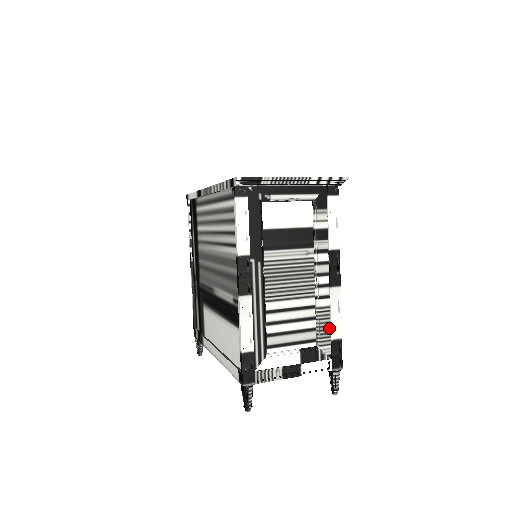
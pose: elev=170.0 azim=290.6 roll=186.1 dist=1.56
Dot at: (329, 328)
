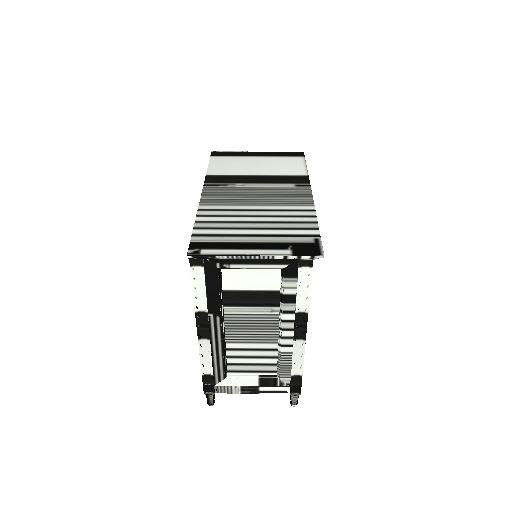
Dot at: (290, 367)
